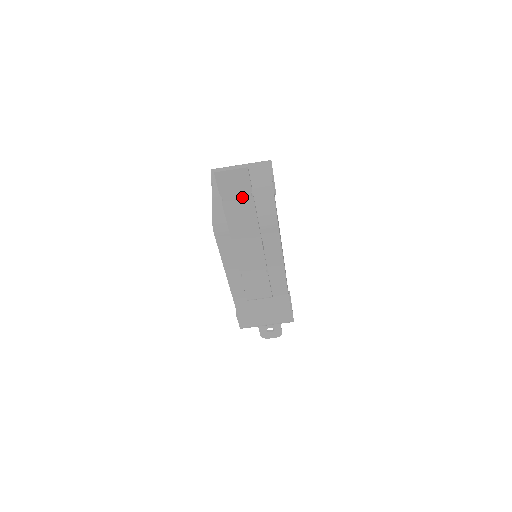
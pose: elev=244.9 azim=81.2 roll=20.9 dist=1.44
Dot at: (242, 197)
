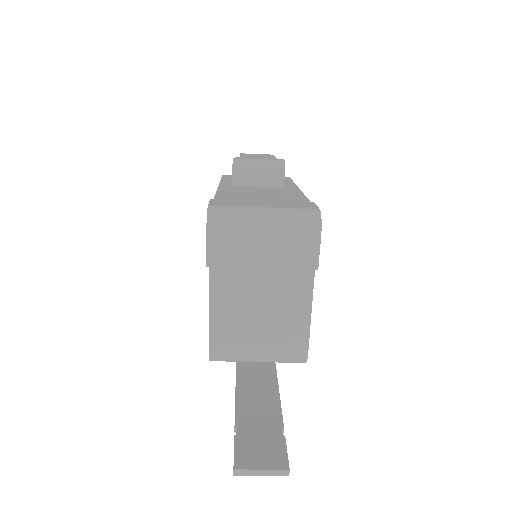
Dot at: (267, 435)
